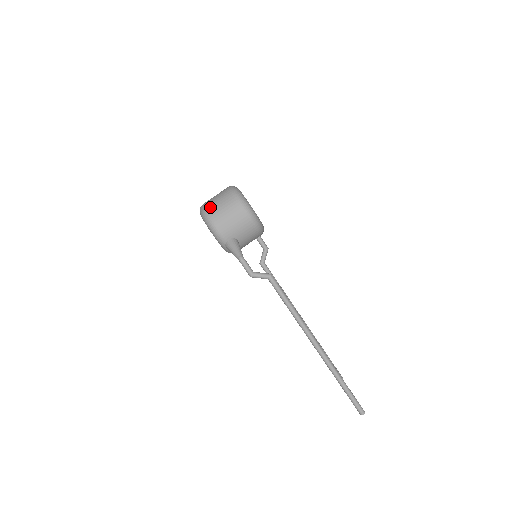
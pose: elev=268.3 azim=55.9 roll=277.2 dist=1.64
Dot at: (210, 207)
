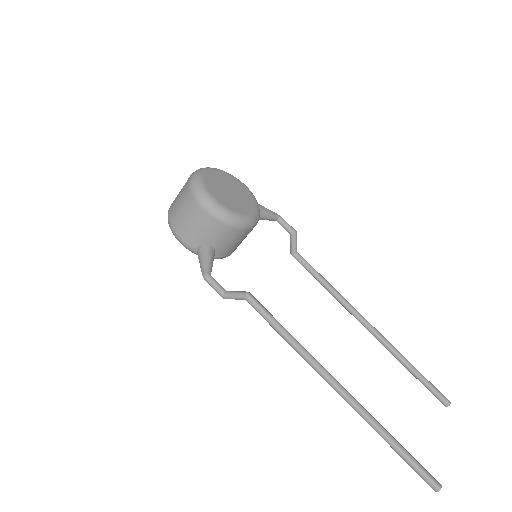
Dot at: (171, 208)
